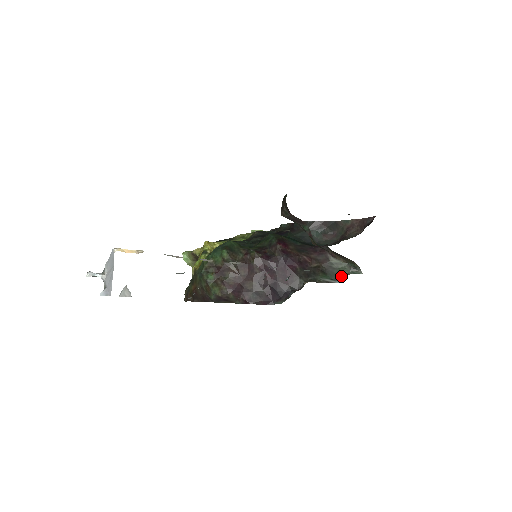
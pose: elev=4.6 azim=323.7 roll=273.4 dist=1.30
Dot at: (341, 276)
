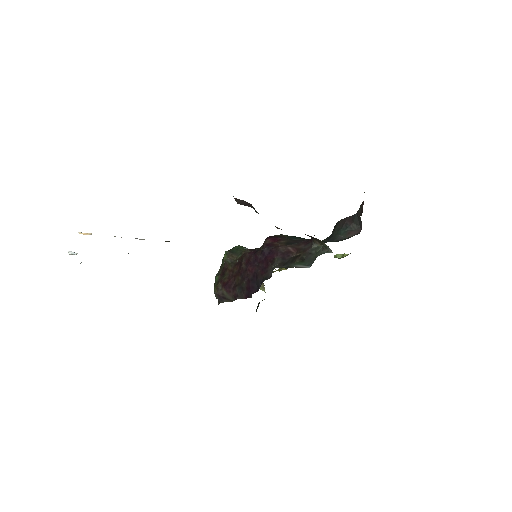
Dot at: (314, 260)
